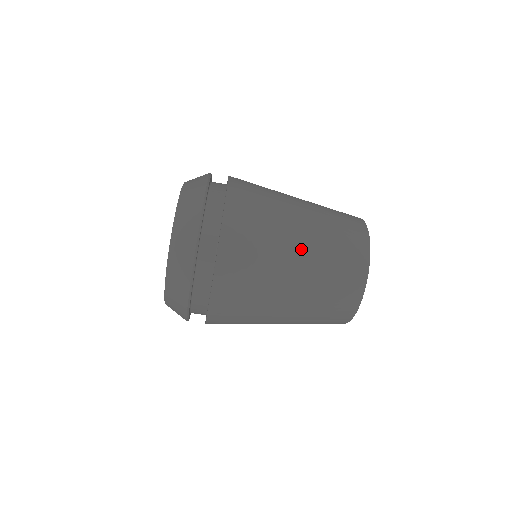
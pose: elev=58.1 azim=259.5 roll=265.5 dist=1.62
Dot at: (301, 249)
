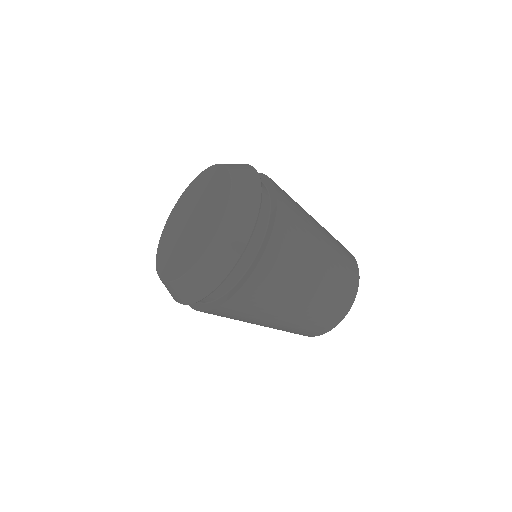
Dot at: (289, 315)
